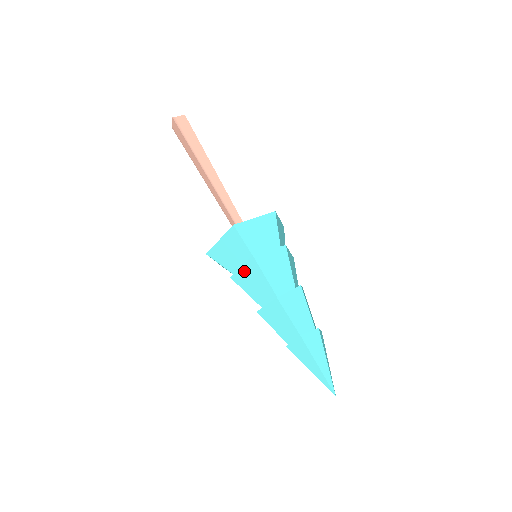
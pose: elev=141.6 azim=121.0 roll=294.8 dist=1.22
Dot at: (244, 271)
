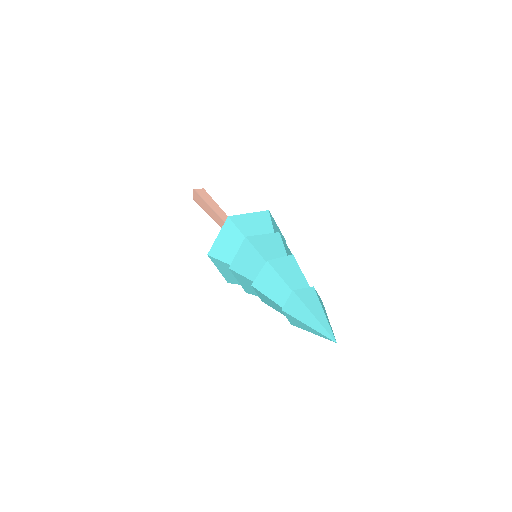
Dot at: (240, 255)
